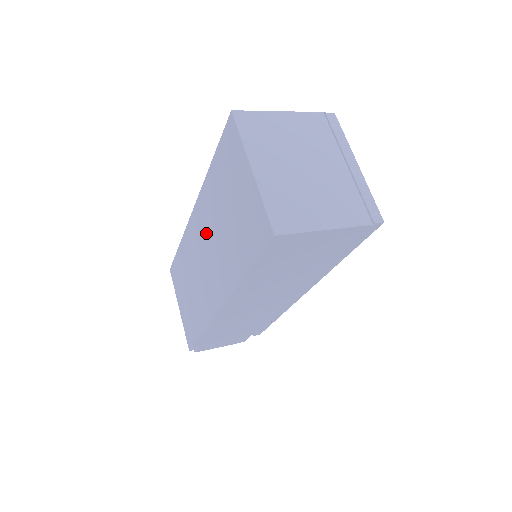
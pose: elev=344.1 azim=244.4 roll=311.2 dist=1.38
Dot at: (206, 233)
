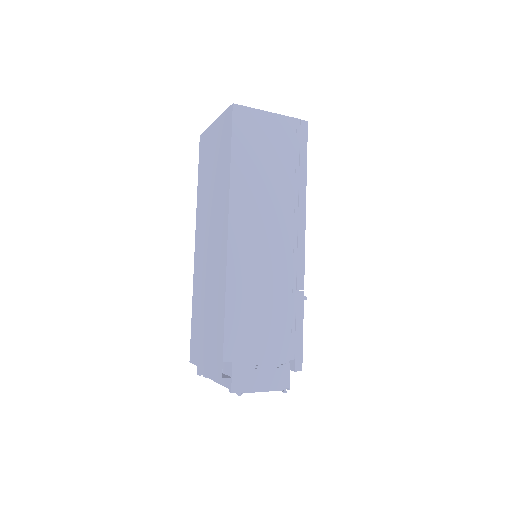
Dot at: (205, 225)
